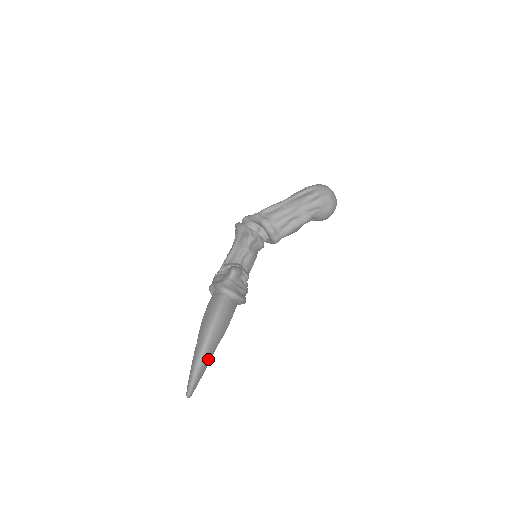
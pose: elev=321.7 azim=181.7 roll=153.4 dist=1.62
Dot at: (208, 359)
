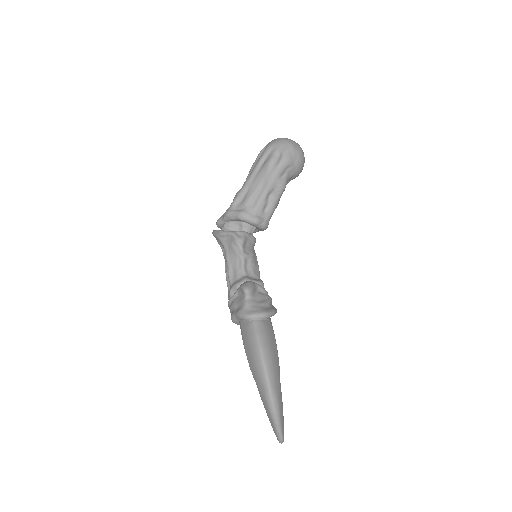
Dot at: (280, 397)
